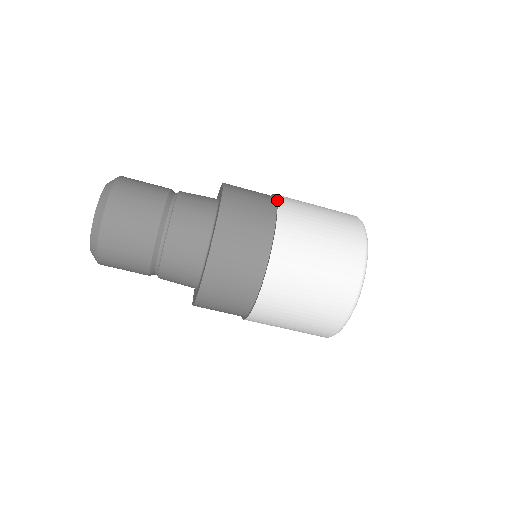
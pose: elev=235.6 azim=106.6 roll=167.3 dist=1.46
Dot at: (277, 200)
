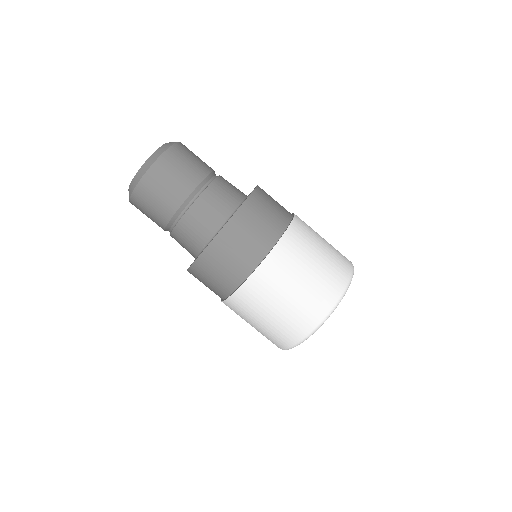
Dot at: (294, 215)
